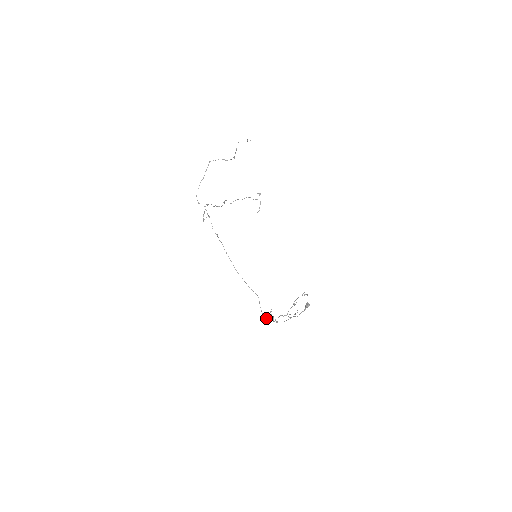
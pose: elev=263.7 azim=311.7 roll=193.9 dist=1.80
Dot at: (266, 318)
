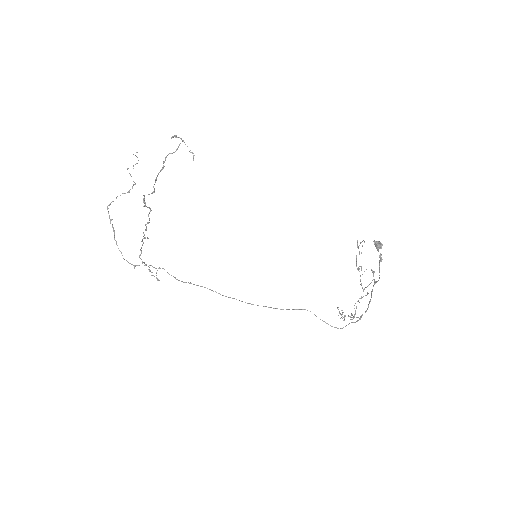
Dot at: (341, 328)
